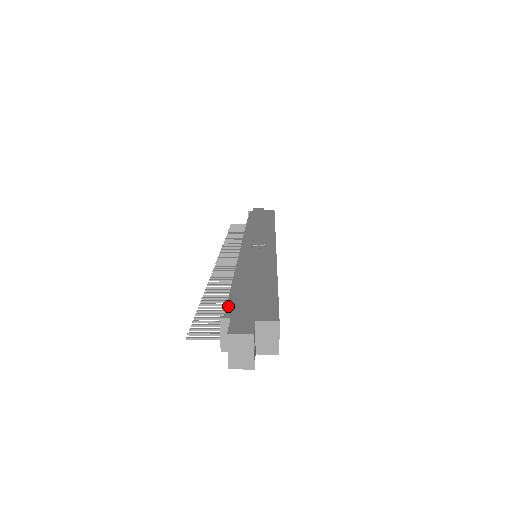
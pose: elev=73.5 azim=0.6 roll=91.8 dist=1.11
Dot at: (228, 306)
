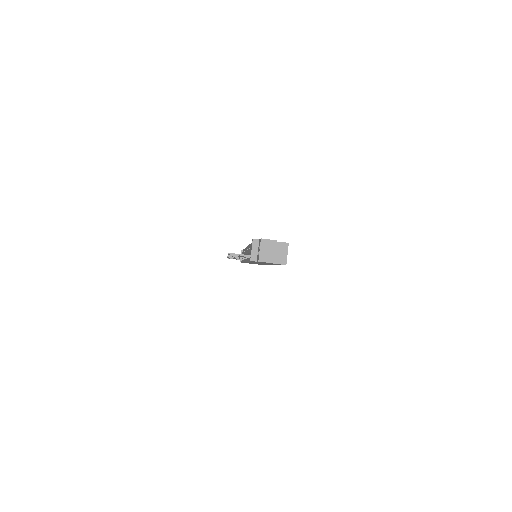
Dot at: occluded
